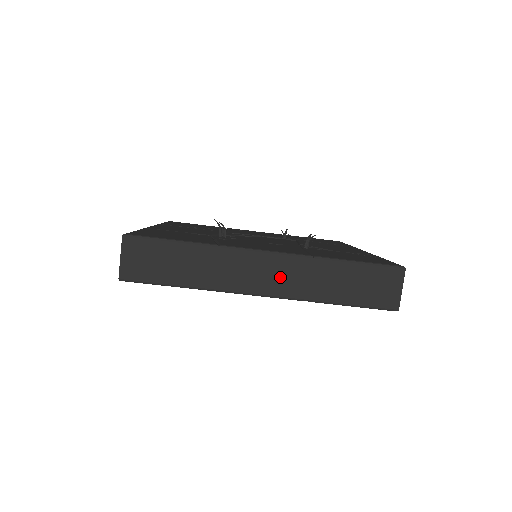
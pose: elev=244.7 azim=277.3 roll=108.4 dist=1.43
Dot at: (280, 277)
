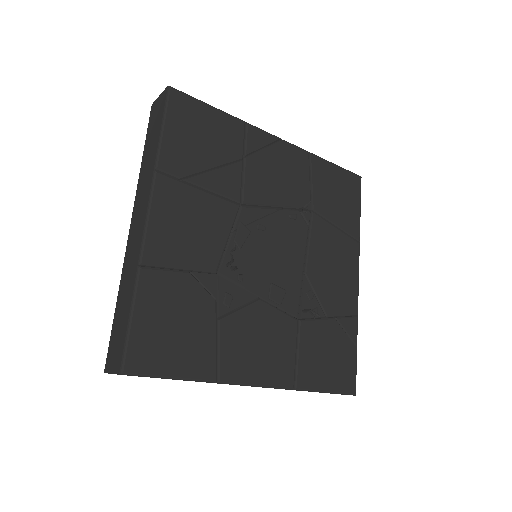
Dot at: occluded
